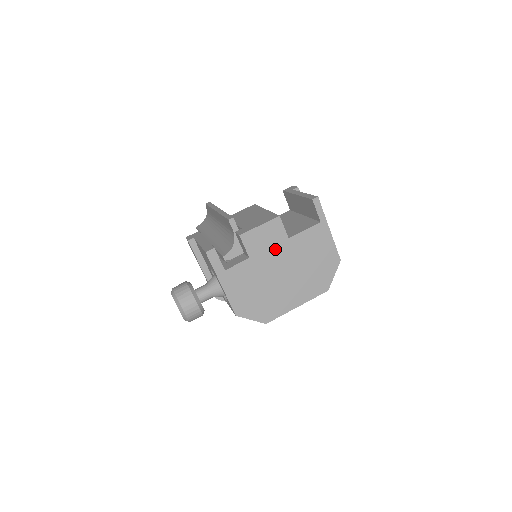
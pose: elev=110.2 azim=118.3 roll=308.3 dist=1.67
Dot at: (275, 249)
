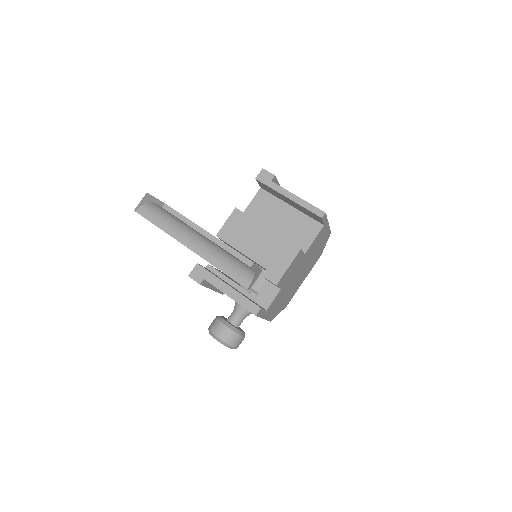
Dot at: (296, 268)
